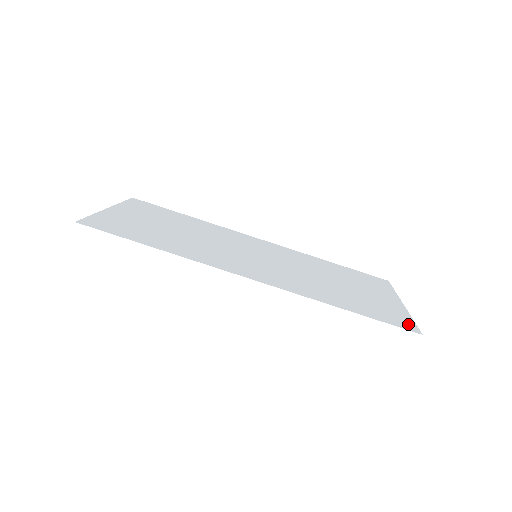
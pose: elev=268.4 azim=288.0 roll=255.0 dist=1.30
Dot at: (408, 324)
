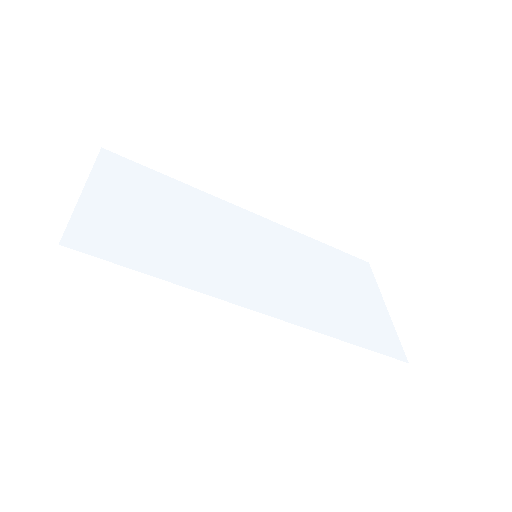
Dot at: (396, 348)
